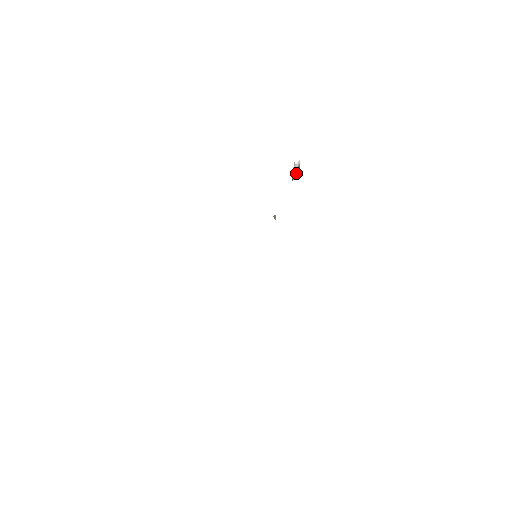
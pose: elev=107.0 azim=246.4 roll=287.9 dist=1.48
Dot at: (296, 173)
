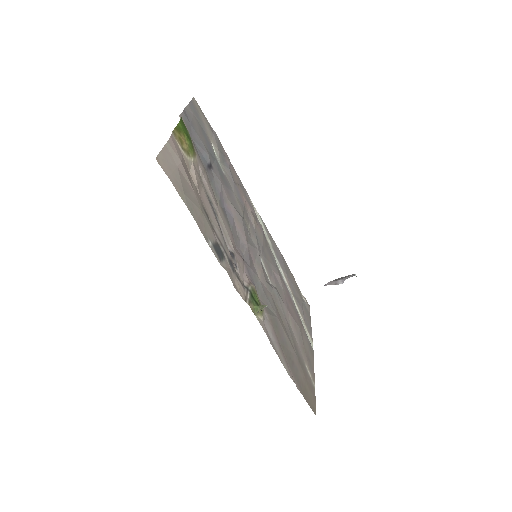
Dot at: (339, 282)
